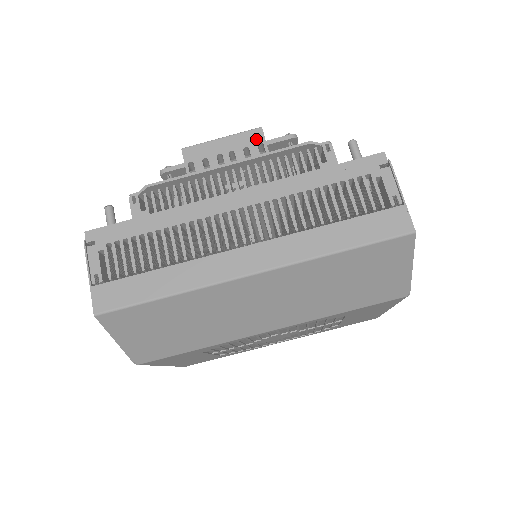
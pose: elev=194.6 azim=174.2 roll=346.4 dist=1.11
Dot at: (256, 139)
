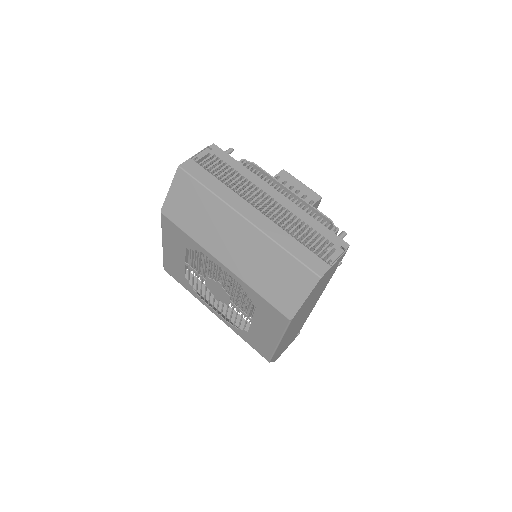
Dot at: (314, 198)
